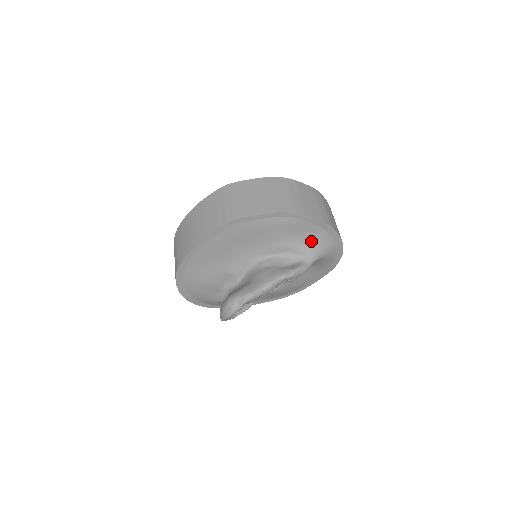
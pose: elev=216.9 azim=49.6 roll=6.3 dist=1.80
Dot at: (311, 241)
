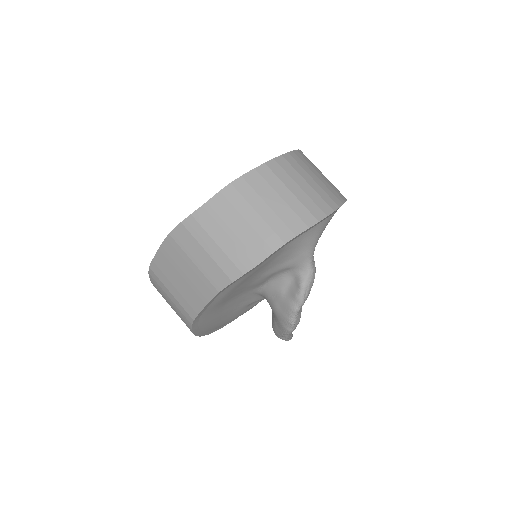
Dot at: (284, 258)
